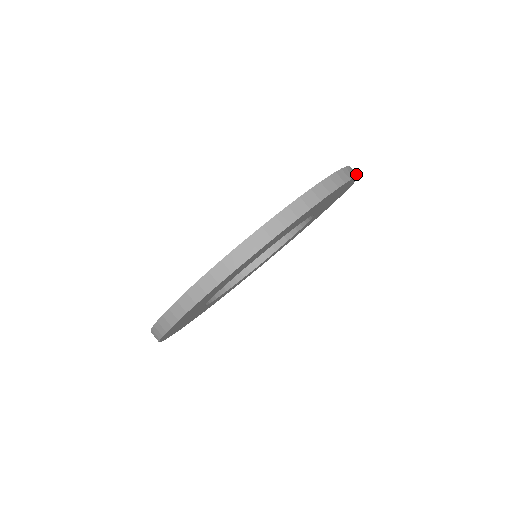
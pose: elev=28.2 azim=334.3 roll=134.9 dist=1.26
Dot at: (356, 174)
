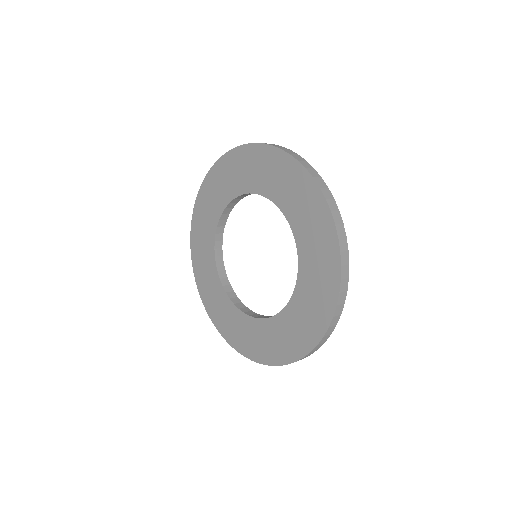
Dot at: (339, 214)
